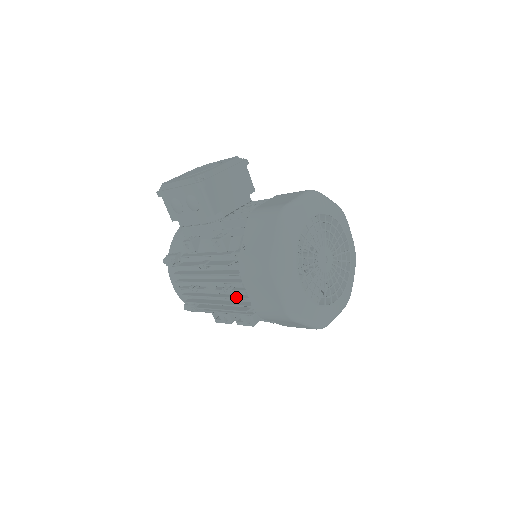
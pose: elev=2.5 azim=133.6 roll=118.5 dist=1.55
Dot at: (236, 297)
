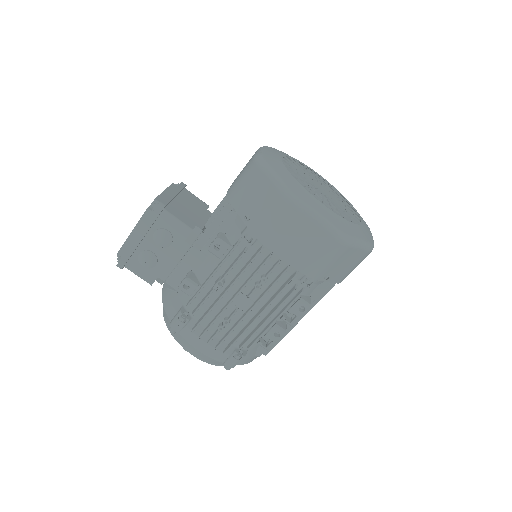
Dot at: (275, 281)
